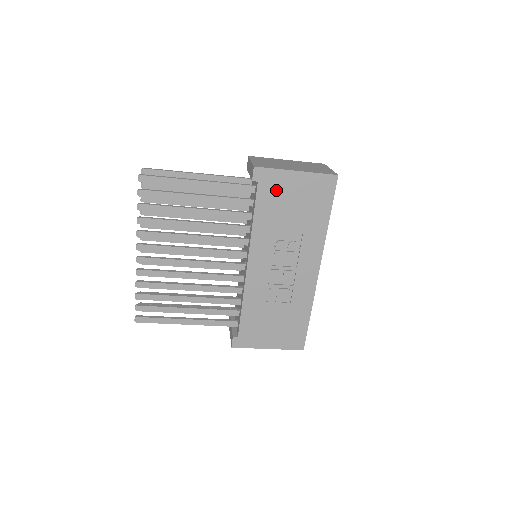
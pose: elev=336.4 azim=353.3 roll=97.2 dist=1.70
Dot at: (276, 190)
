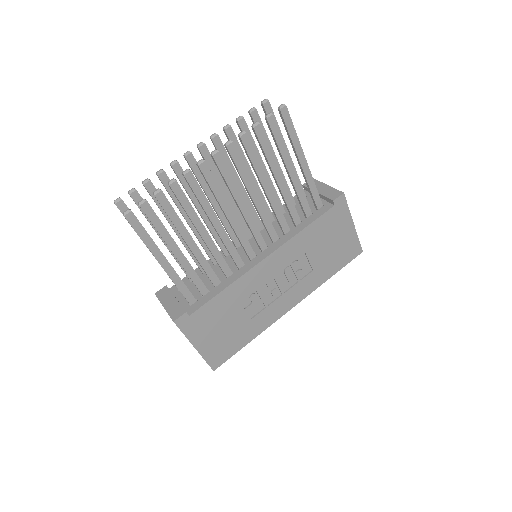
Dot at: (335, 223)
